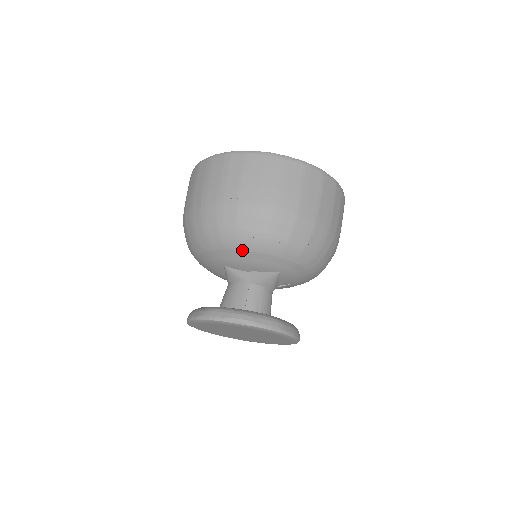
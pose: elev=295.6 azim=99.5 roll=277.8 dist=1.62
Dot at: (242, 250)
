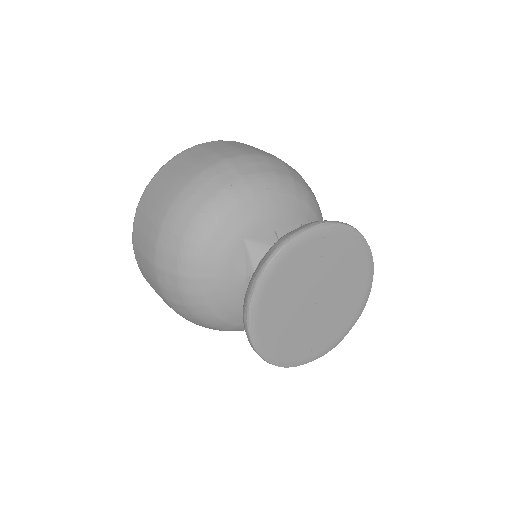
Dot at: (259, 196)
